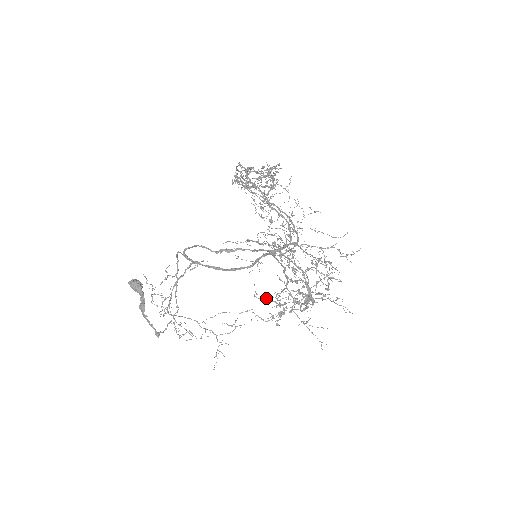
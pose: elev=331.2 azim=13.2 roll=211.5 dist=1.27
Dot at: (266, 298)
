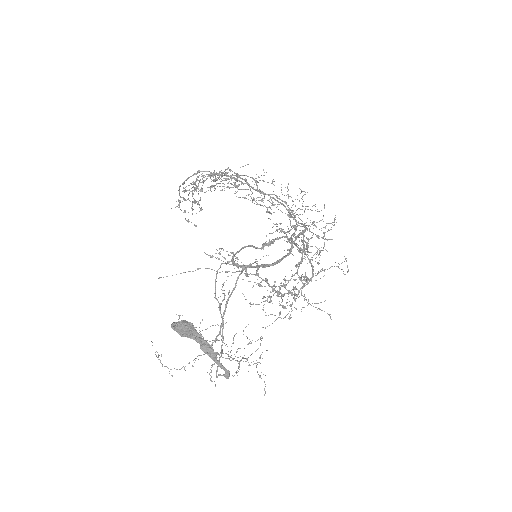
Dot at: occluded
